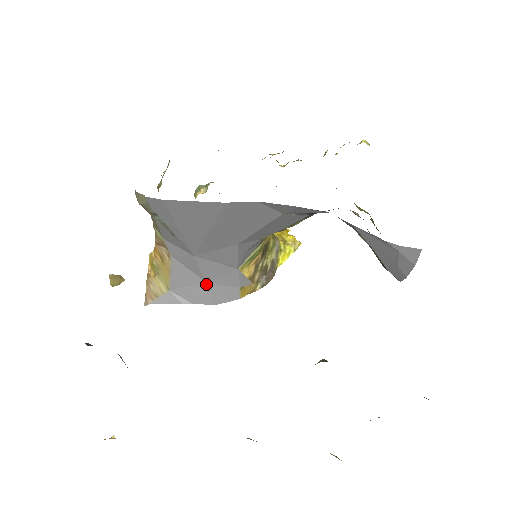
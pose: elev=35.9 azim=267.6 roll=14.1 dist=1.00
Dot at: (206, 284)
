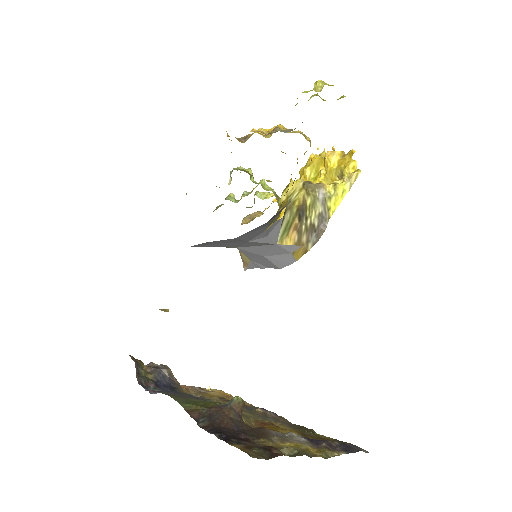
Dot at: (264, 257)
